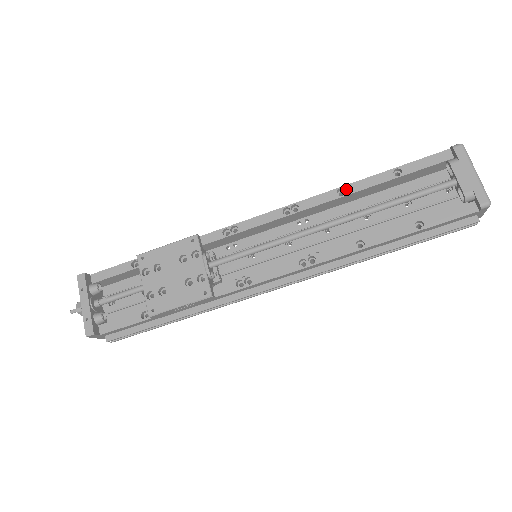
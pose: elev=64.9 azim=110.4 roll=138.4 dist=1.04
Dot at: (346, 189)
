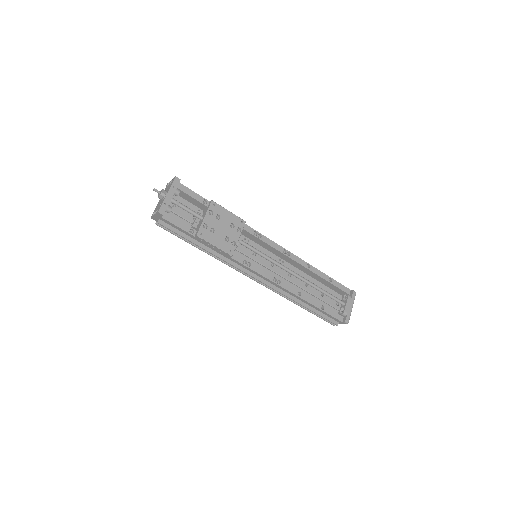
Dot at: (311, 267)
